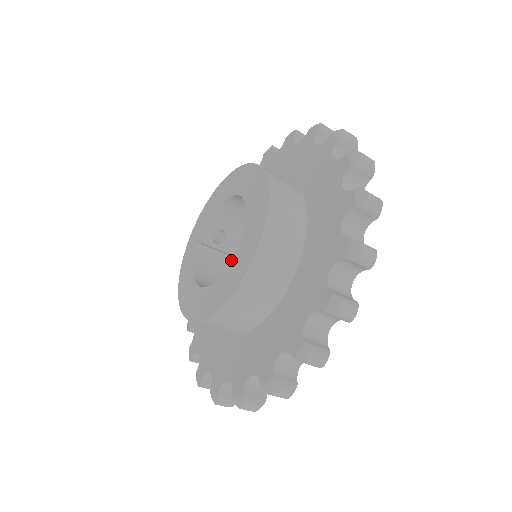
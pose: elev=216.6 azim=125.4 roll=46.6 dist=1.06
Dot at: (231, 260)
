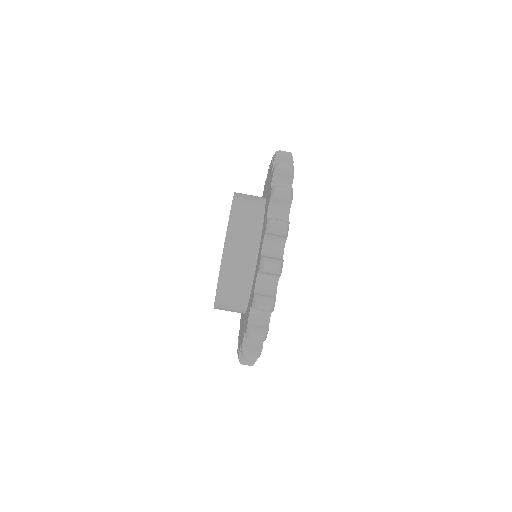
Dot at: occluded
